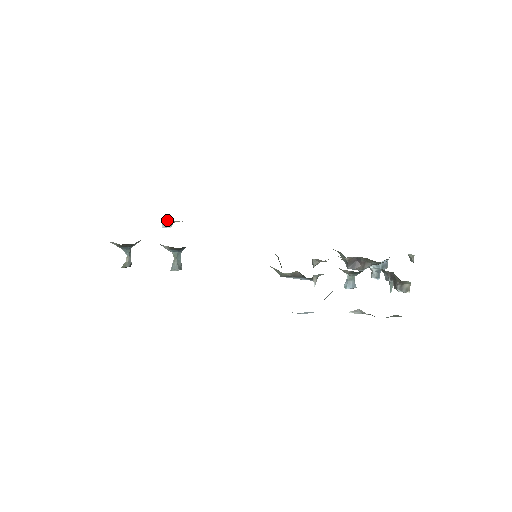
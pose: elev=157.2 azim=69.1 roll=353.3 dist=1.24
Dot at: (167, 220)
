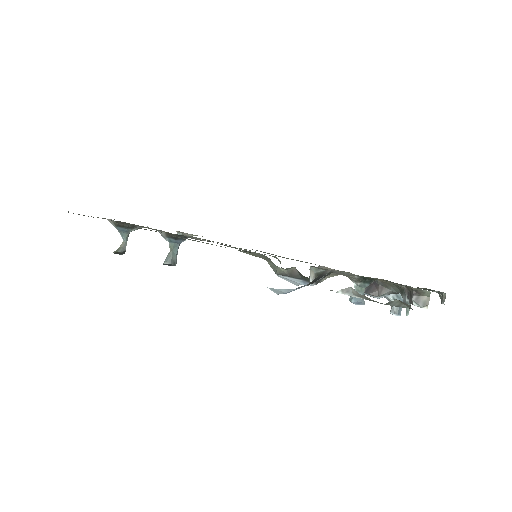
Dot at: (182, 232)
